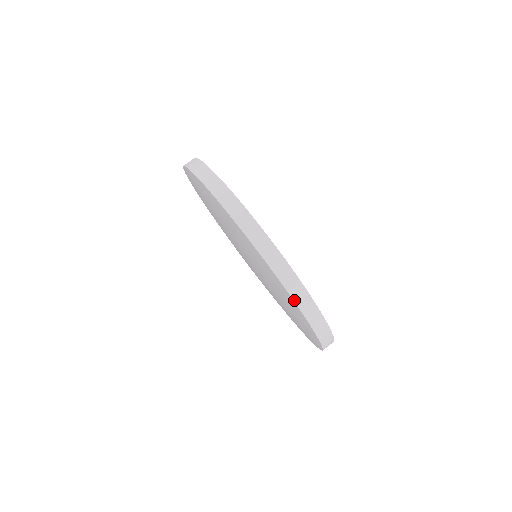
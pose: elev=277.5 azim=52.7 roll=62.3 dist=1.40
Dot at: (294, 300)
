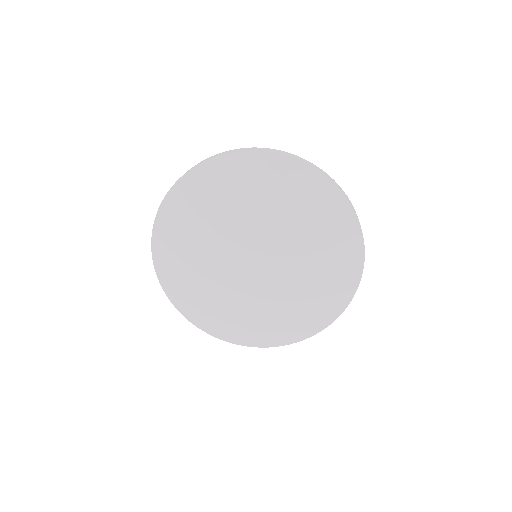
Dot at: occluded
